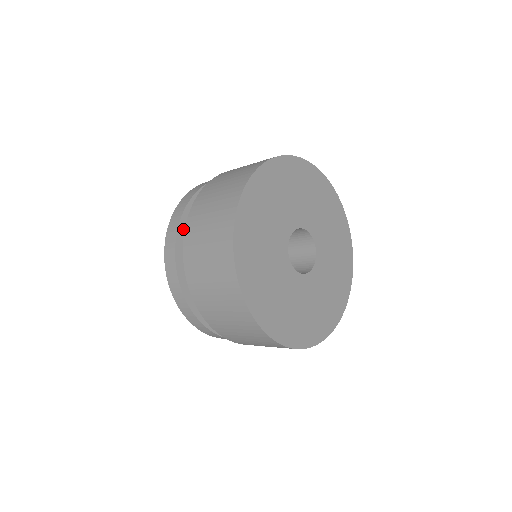
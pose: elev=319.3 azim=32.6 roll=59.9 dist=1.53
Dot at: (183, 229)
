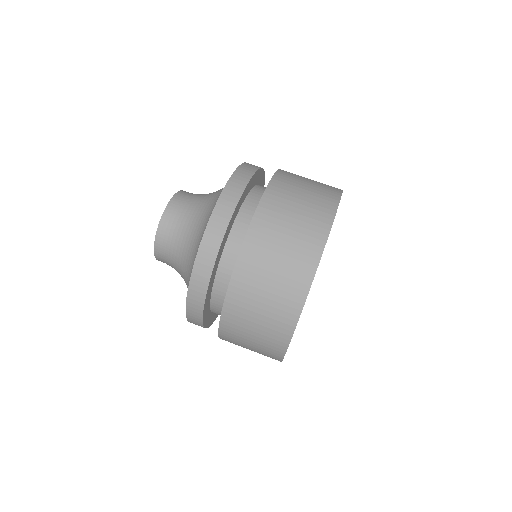
Dot at: (209, 287)
